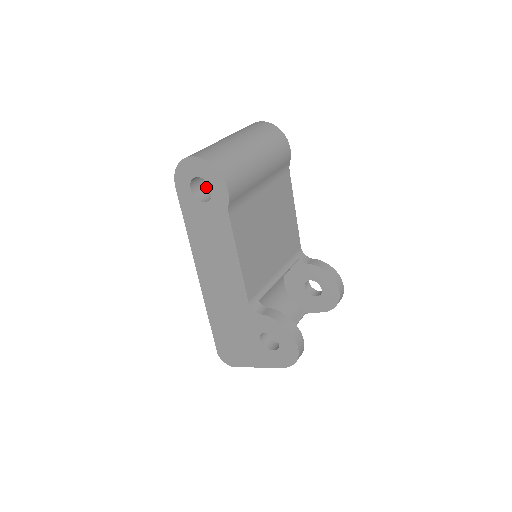
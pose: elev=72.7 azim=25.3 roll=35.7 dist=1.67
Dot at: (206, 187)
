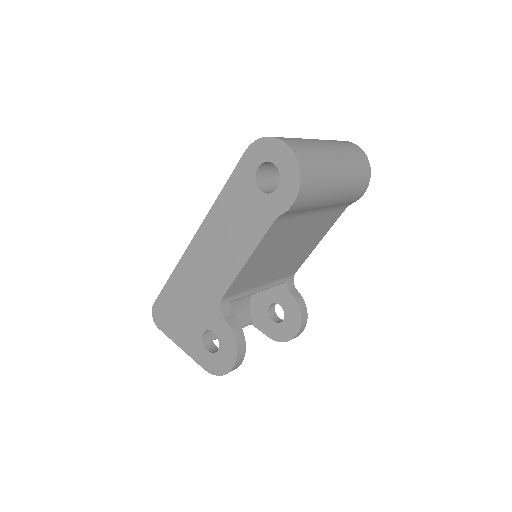
Dot at: (271, 174)
